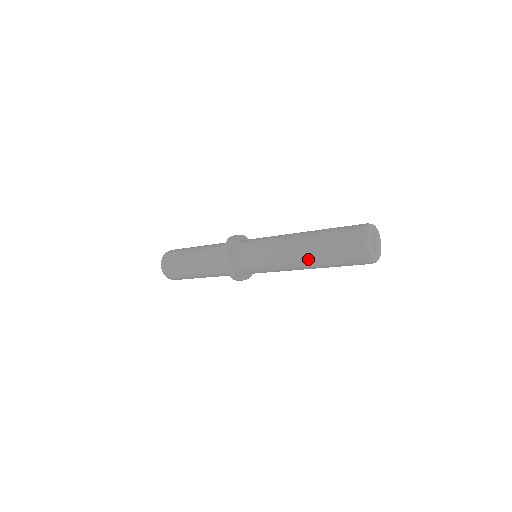
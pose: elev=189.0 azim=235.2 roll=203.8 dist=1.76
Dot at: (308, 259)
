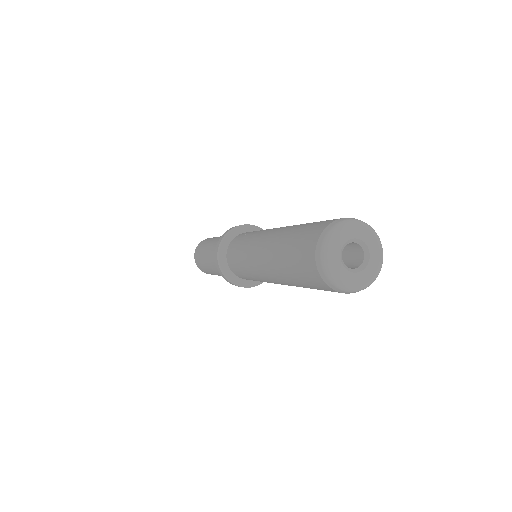
Dot at: (289, 285)
